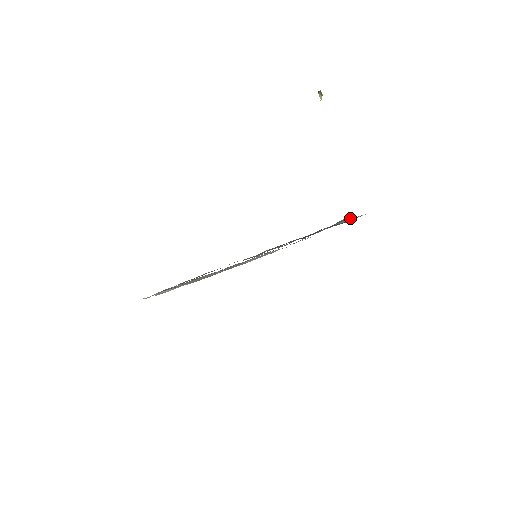
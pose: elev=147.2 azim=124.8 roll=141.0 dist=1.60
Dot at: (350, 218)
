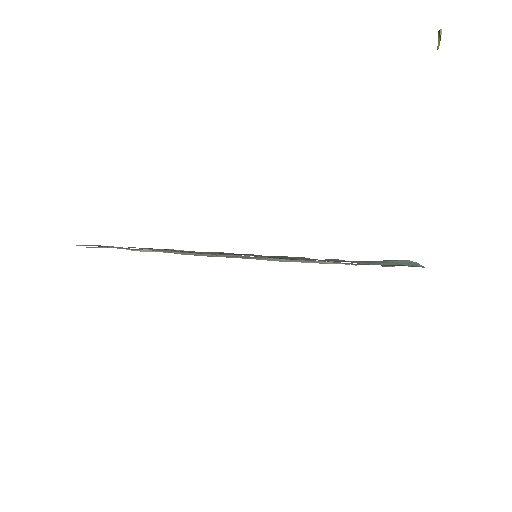
Dot at: (403, 262)
